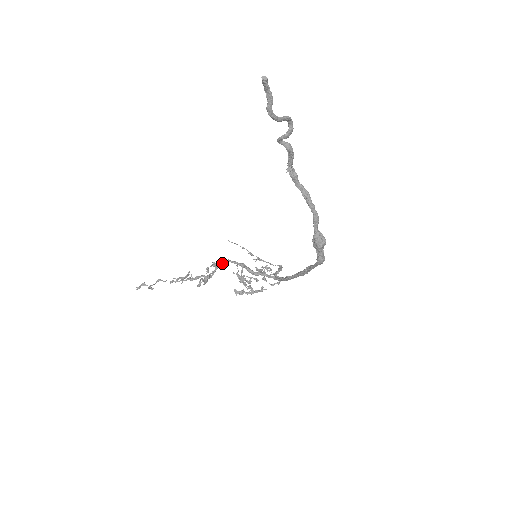
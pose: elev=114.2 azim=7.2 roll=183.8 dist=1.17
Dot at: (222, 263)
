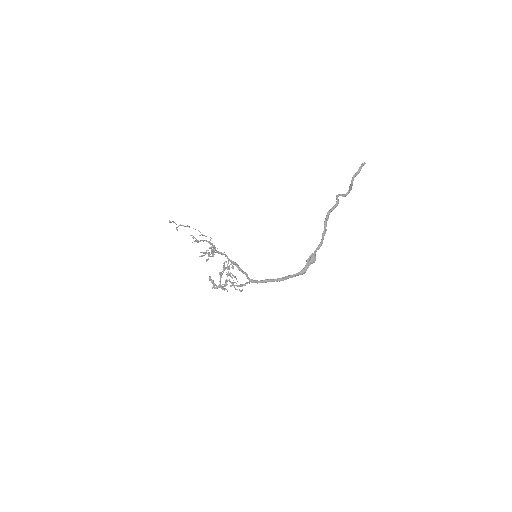
Dot at: (221, 253)
